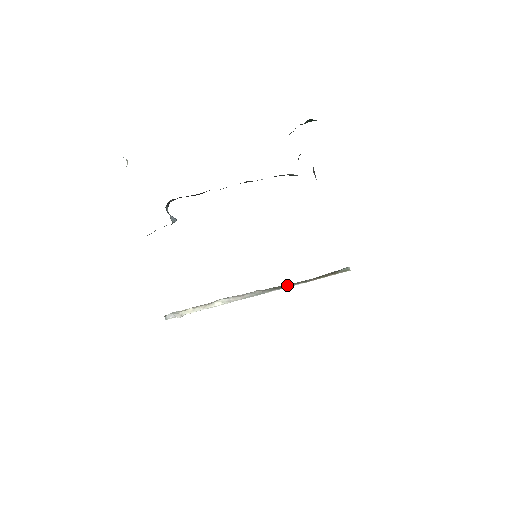
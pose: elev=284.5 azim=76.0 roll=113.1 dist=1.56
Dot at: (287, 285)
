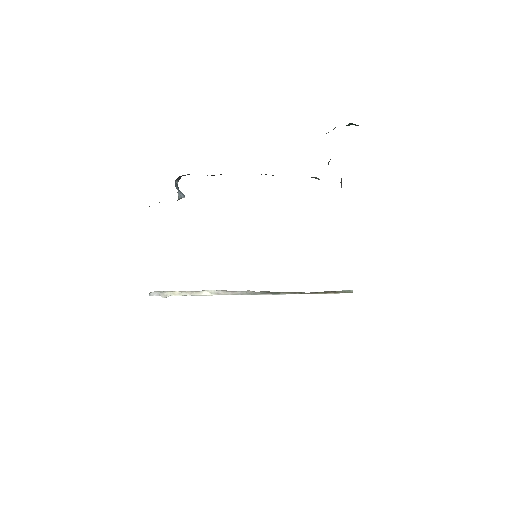
Dot at: (282, 292)
